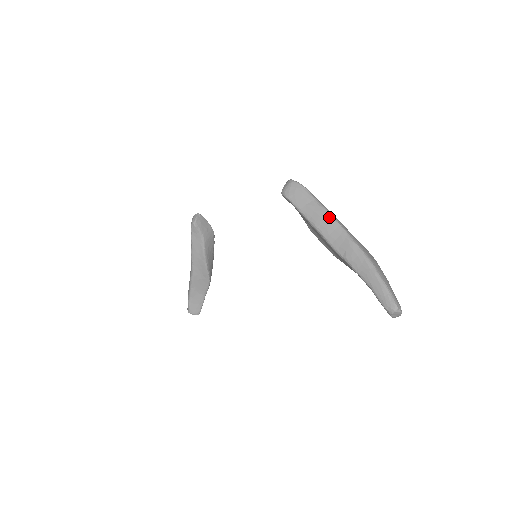
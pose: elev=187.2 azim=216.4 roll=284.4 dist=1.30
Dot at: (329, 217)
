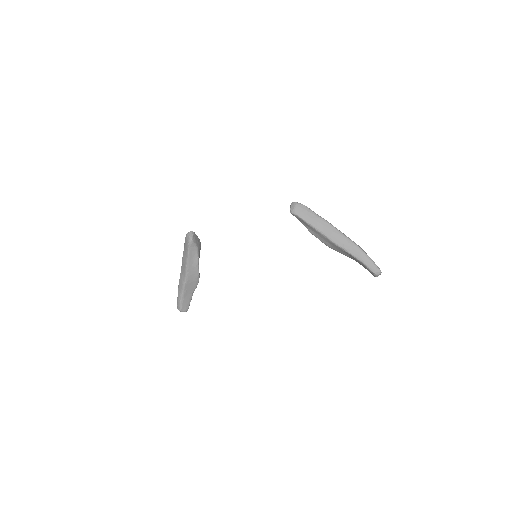
Dot at: (328, 224)
